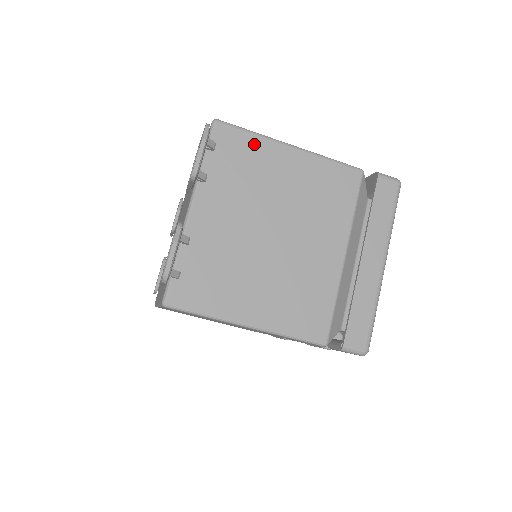
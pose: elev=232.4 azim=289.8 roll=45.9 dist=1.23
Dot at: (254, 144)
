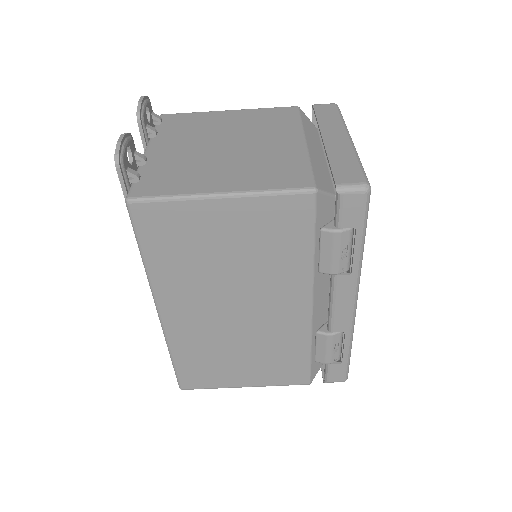
Dot at: (196, 116)
